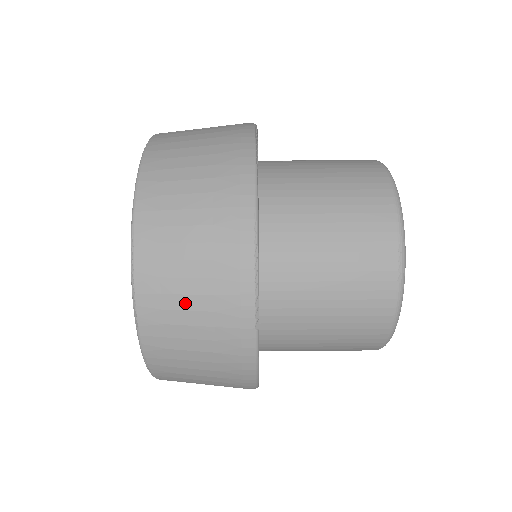
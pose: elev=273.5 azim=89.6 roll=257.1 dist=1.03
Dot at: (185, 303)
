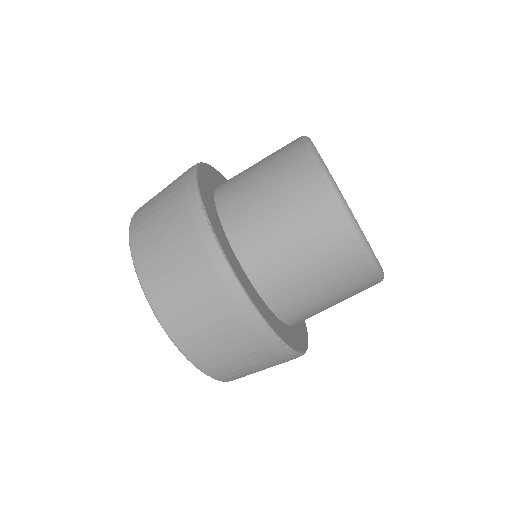
Dot at: (237, 362)
